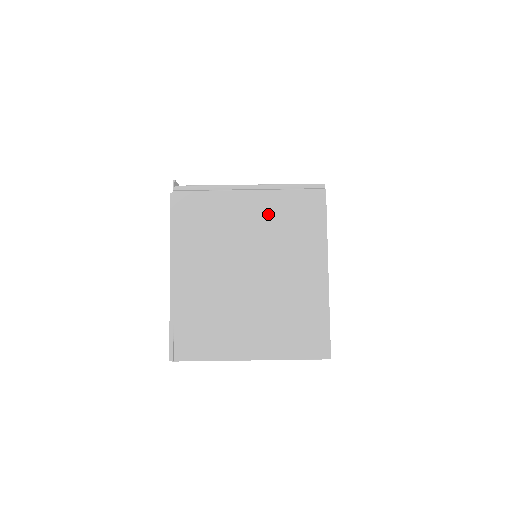
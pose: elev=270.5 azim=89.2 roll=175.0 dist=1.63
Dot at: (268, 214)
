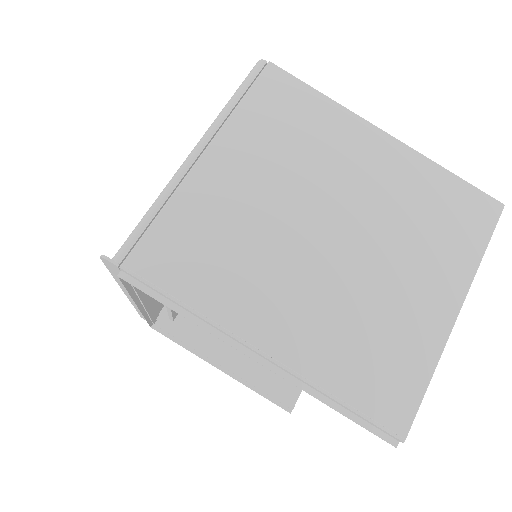
Dot at: (256, 153)
